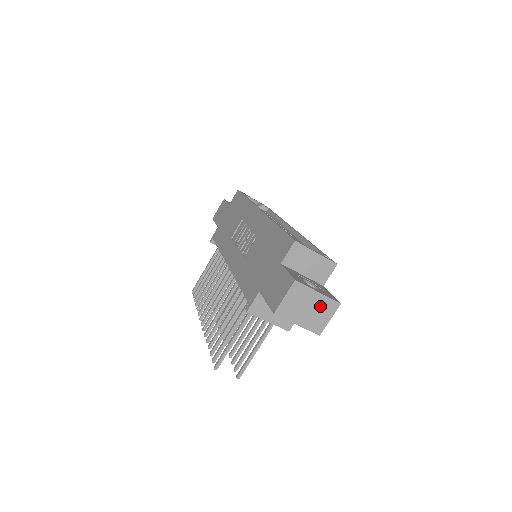
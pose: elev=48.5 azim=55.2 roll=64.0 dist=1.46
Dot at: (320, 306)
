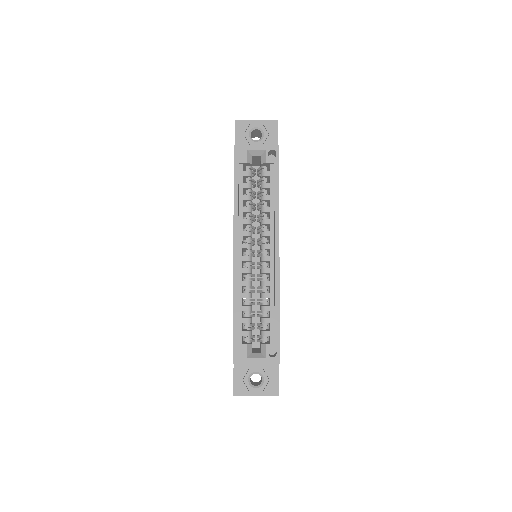
Dot at: occluded
